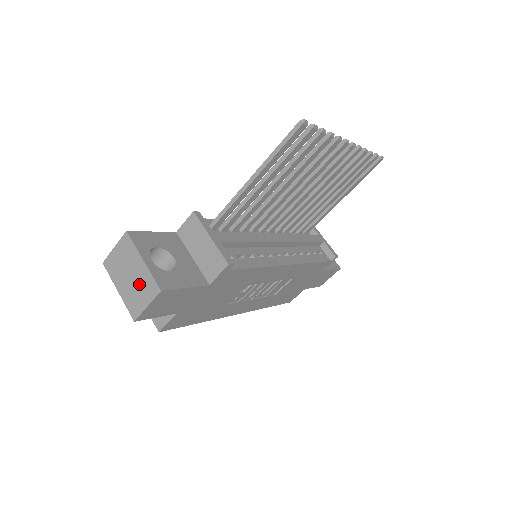
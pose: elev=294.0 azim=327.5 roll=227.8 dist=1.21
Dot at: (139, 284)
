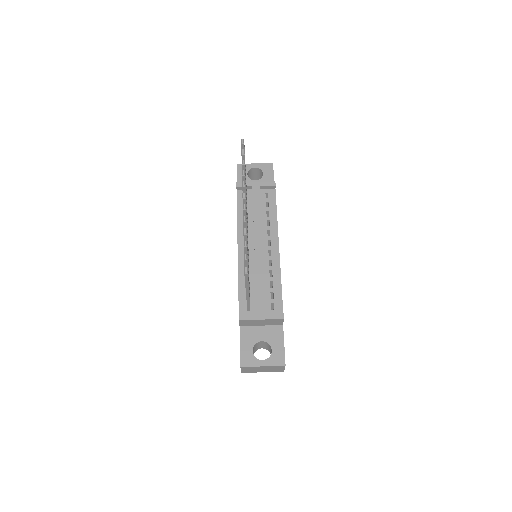
Dot at: (271, 369)
